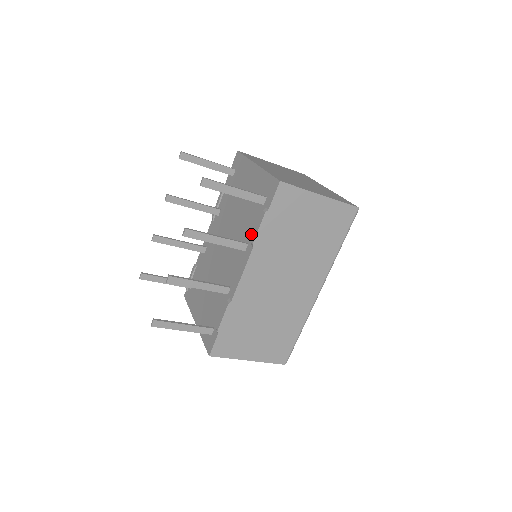
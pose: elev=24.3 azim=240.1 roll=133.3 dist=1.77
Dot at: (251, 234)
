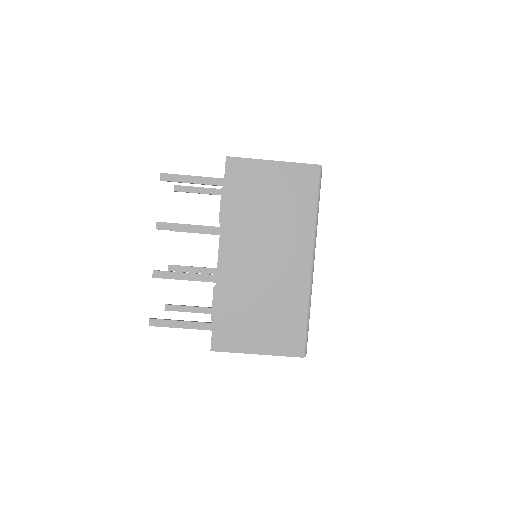
Dot at: occluded
